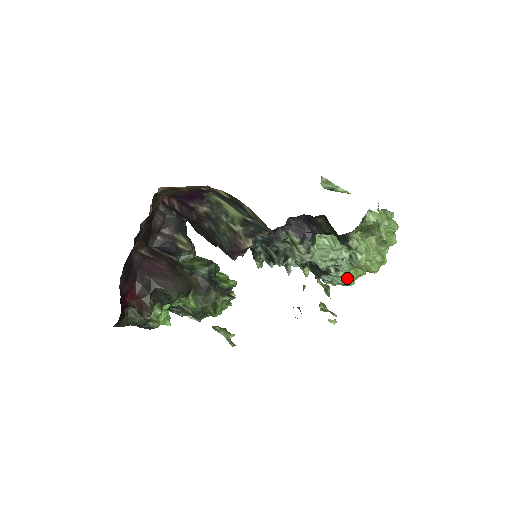
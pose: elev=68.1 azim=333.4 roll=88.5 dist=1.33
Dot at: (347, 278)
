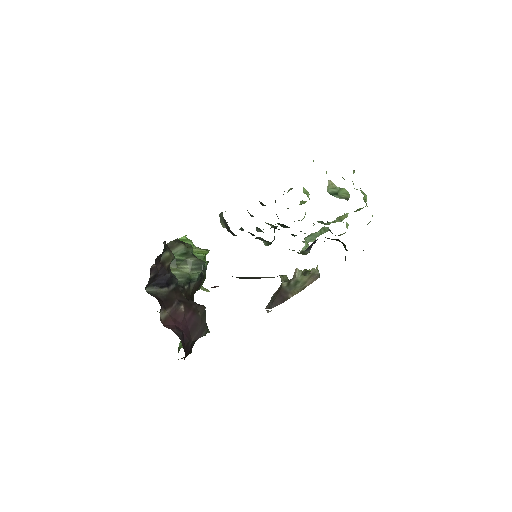
Dot at: (303, 218)
